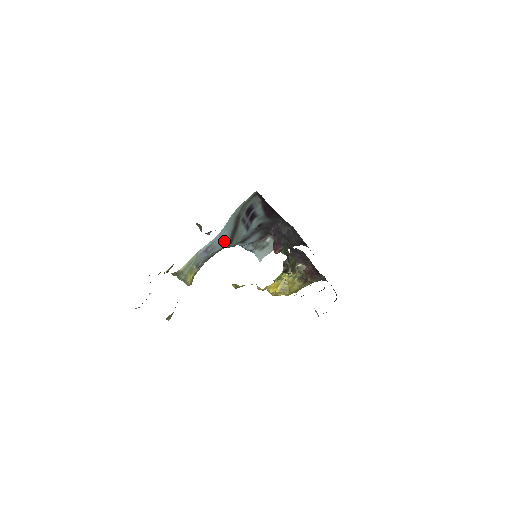
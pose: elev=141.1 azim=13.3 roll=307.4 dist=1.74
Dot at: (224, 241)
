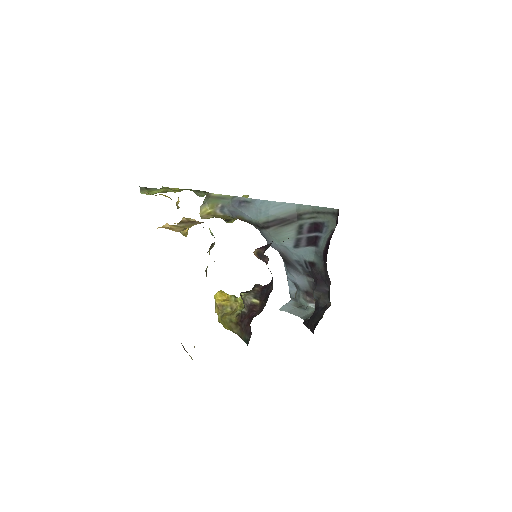
Dot at: (261, 215)
